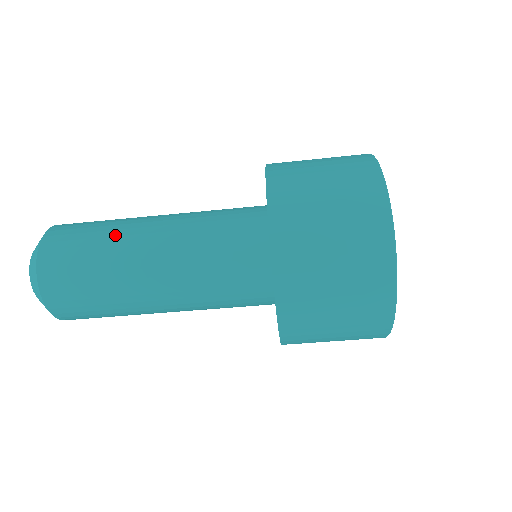
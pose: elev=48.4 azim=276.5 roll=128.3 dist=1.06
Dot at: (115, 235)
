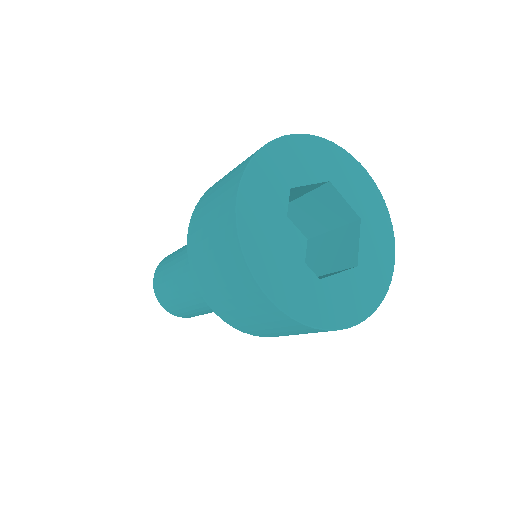
Dot at: (179, 297)
